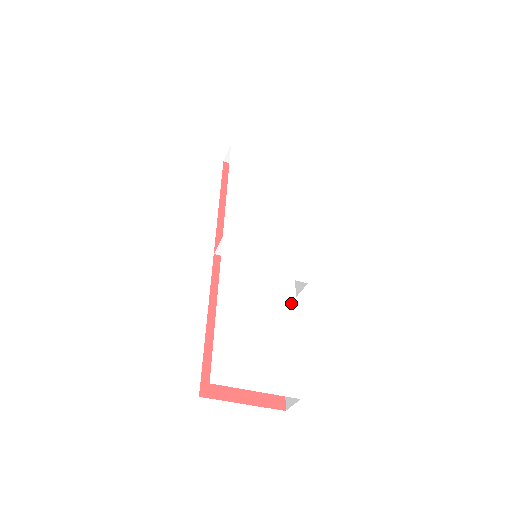
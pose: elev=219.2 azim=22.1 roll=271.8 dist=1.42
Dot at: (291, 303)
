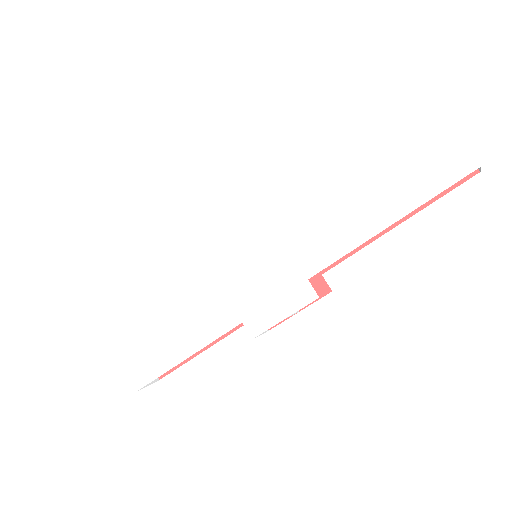
Dot at: (211, 334)
